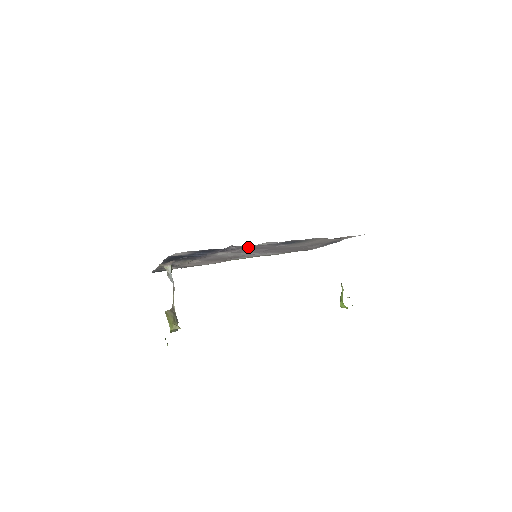
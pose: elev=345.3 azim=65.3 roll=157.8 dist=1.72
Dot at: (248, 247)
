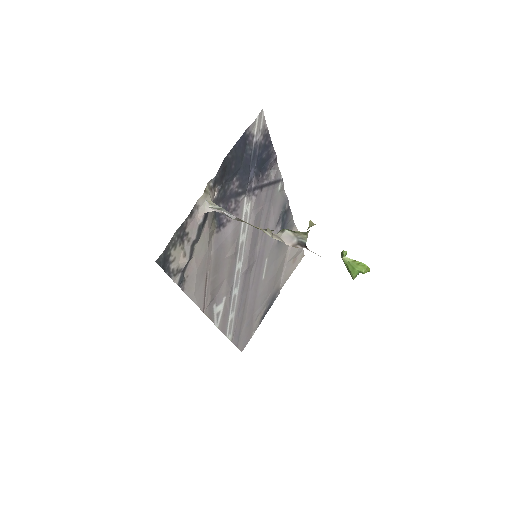
Dot at: (268, 202)
